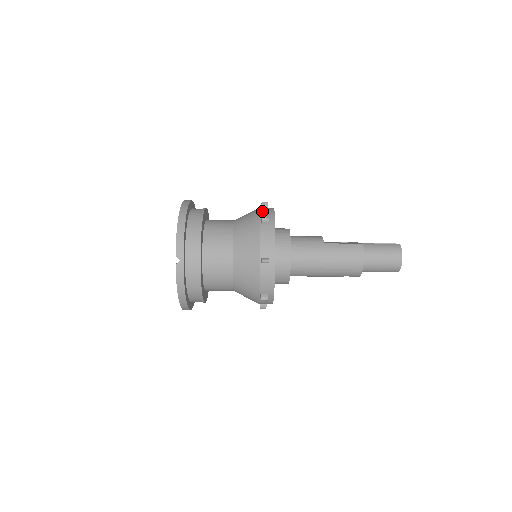
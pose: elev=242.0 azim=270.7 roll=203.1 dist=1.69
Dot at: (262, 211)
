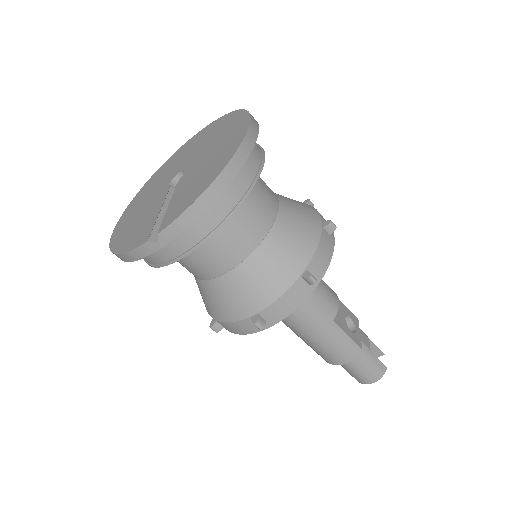
Dot at: (320, 248)
